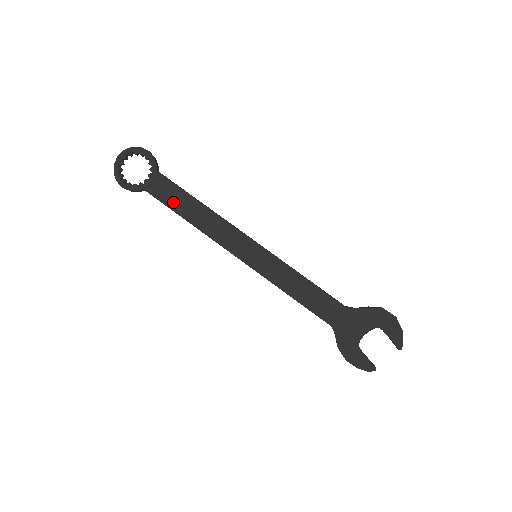
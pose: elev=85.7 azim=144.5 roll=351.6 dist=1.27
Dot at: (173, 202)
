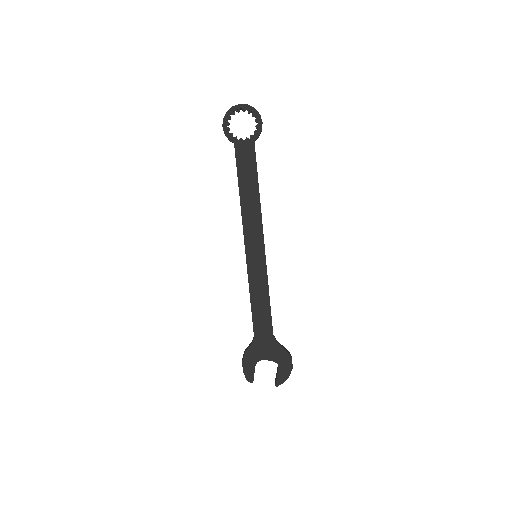
Dot at: (243, 172)
